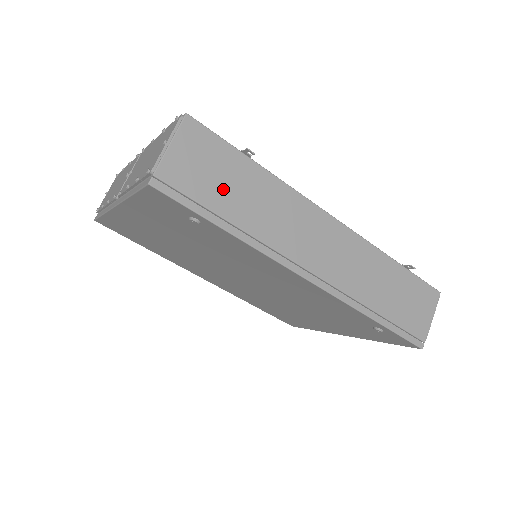
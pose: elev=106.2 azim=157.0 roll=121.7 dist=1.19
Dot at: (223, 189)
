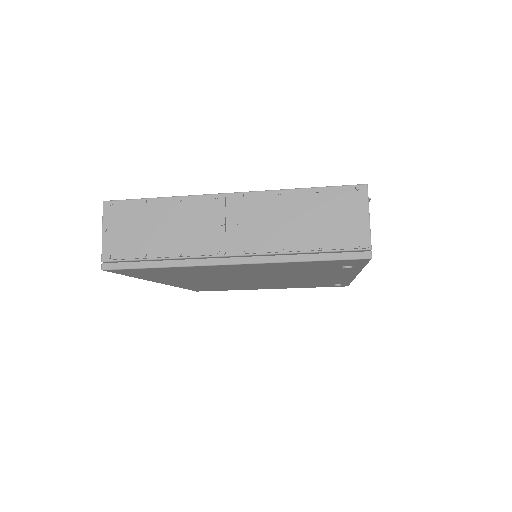
Dot at: occluded
